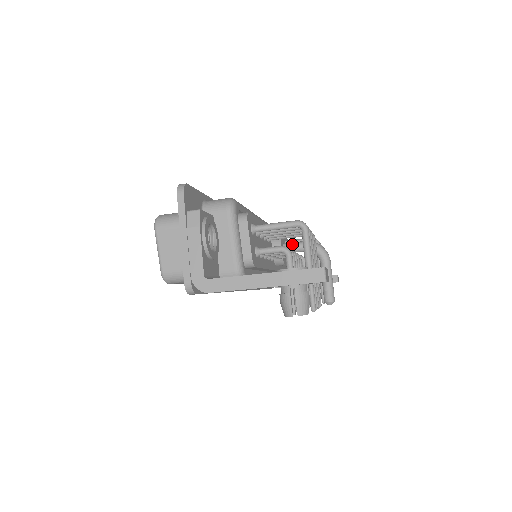
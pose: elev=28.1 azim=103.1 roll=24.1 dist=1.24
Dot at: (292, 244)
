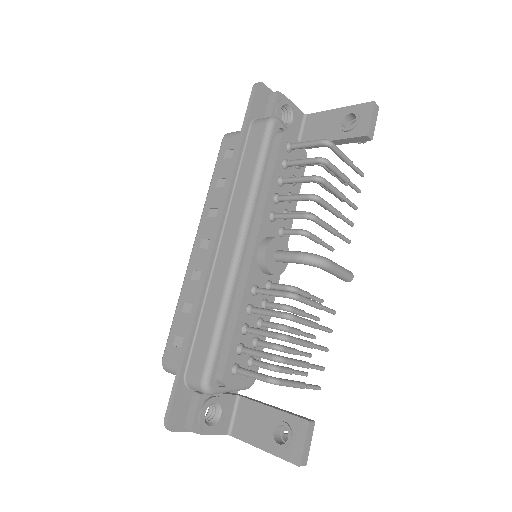
Dot at: (283, 261)
